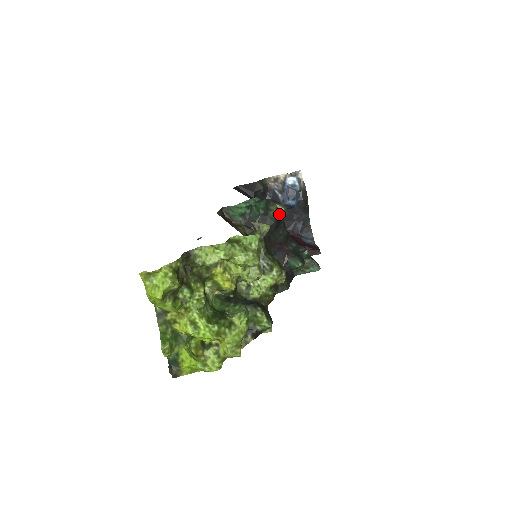
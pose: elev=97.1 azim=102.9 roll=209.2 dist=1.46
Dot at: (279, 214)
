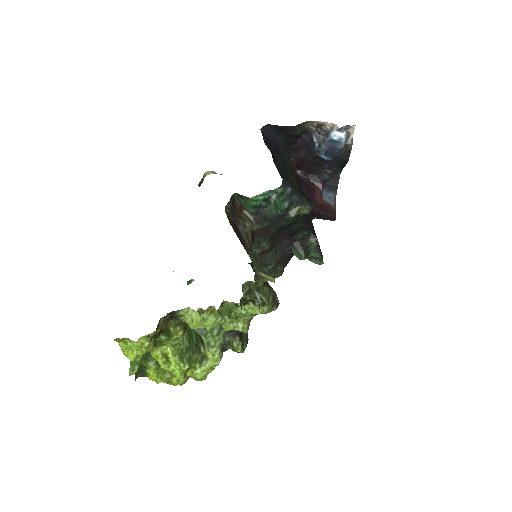
Dot at: (299, 216)
